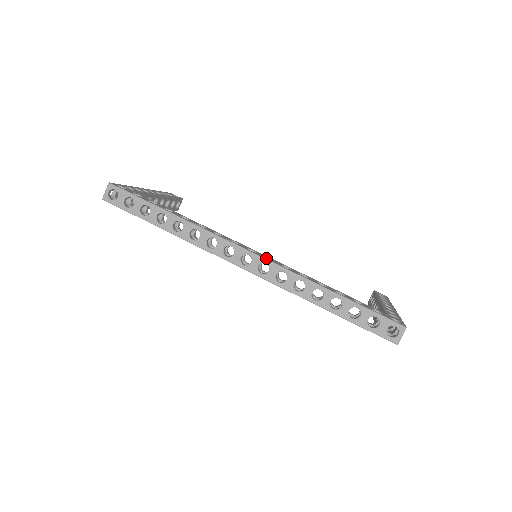
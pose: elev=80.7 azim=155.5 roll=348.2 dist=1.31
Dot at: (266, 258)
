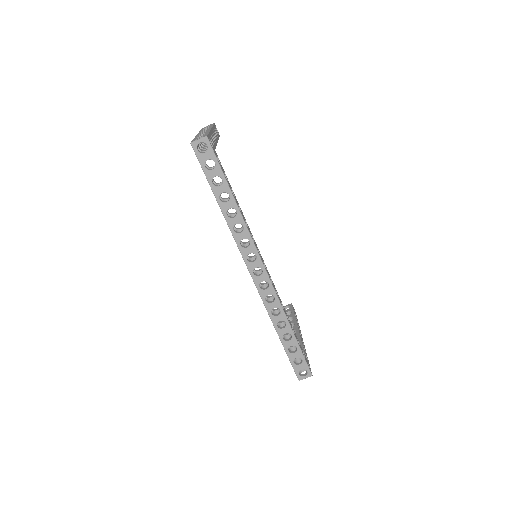
Dot at: occluded
